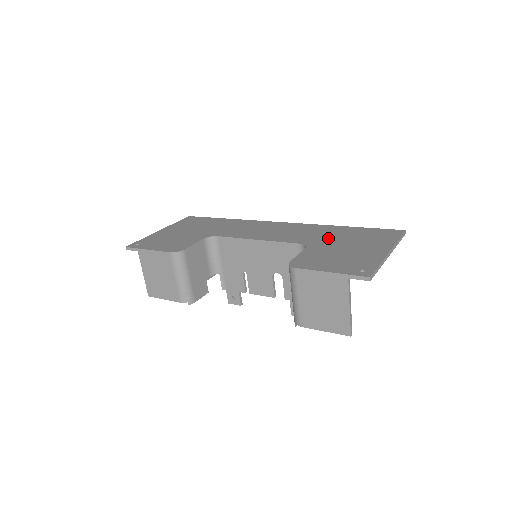
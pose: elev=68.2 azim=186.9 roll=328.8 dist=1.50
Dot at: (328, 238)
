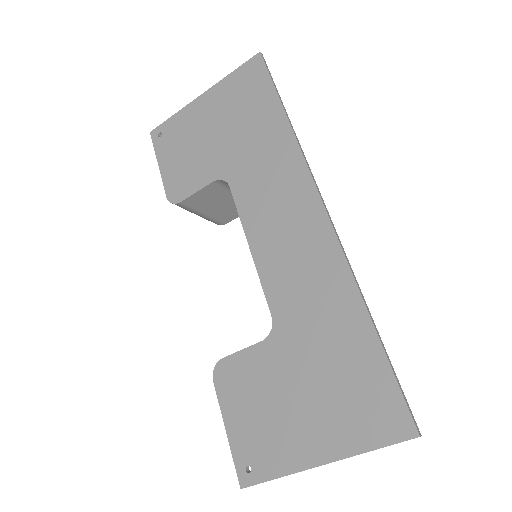
Dot at: (310, 339)
